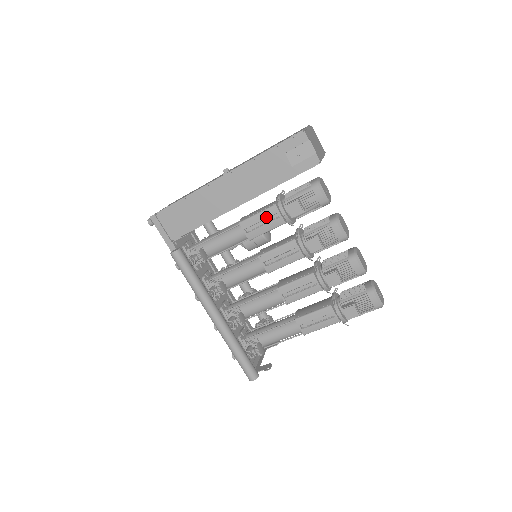
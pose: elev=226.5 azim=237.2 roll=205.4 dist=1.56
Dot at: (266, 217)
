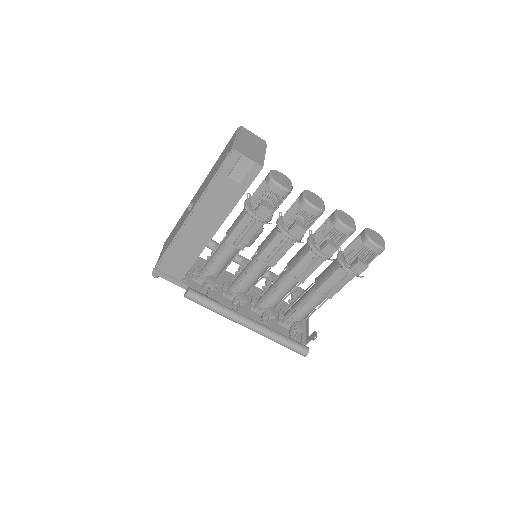
Dot at: (245, 227)
